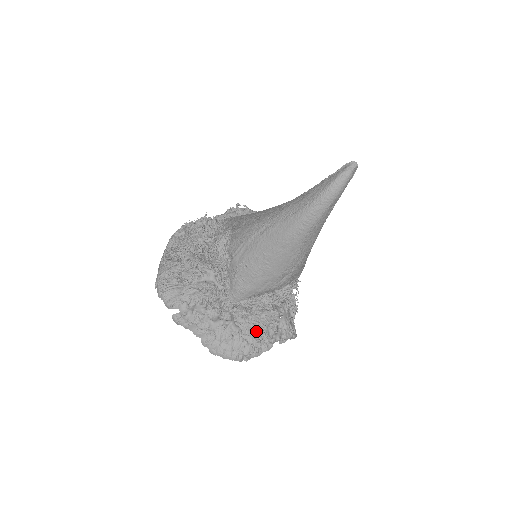
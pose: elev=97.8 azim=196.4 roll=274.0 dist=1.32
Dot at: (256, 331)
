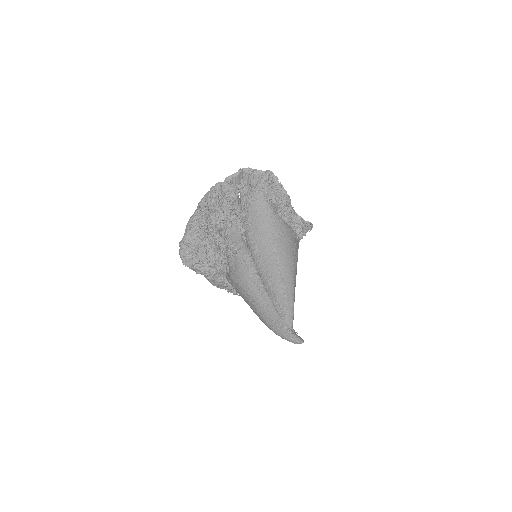
Dot at: (236, 292)
